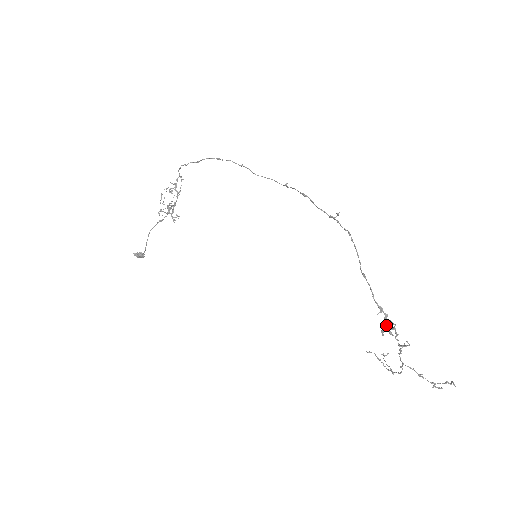
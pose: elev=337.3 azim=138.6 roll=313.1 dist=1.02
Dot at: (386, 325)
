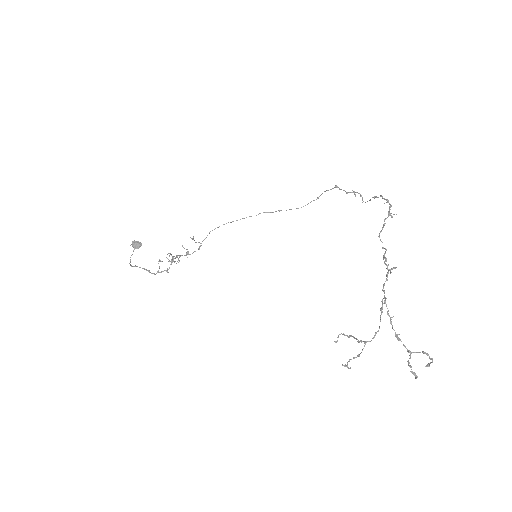
Dot at: (389, 213)
